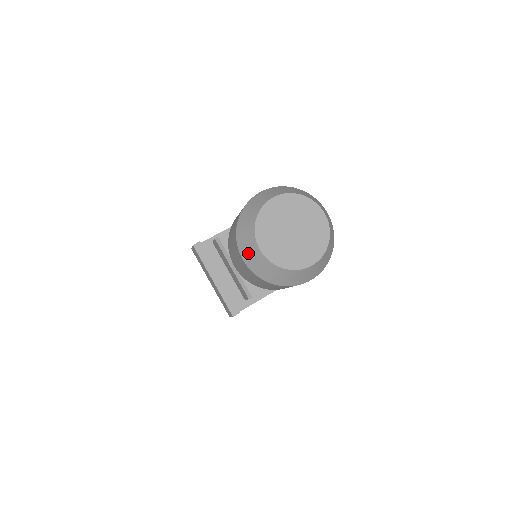
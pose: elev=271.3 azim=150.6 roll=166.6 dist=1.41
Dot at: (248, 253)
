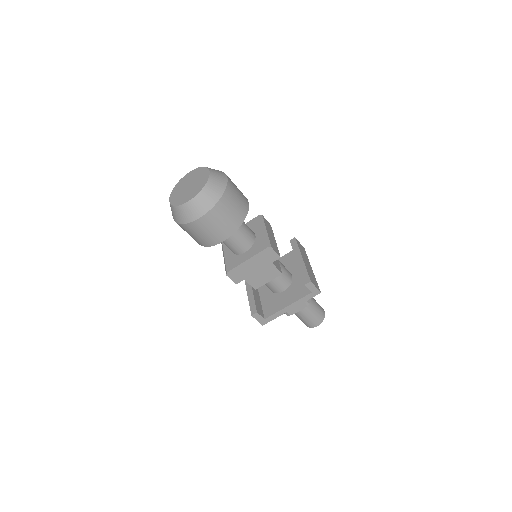
Dot at: occluded
